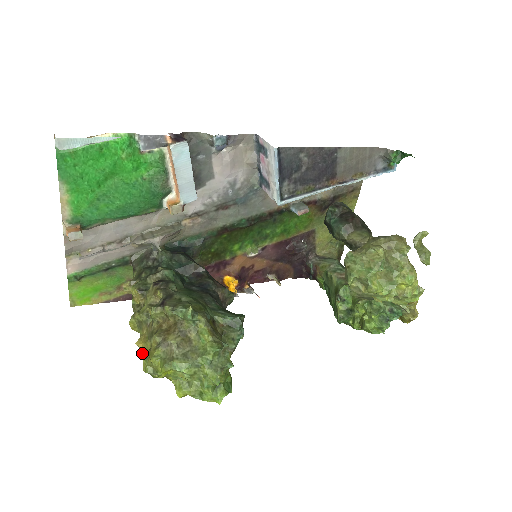
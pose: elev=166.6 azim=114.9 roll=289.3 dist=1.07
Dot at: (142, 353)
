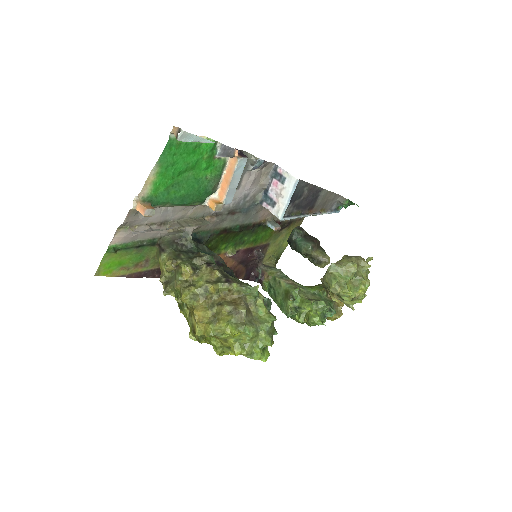
Dot at: (199, 320)
